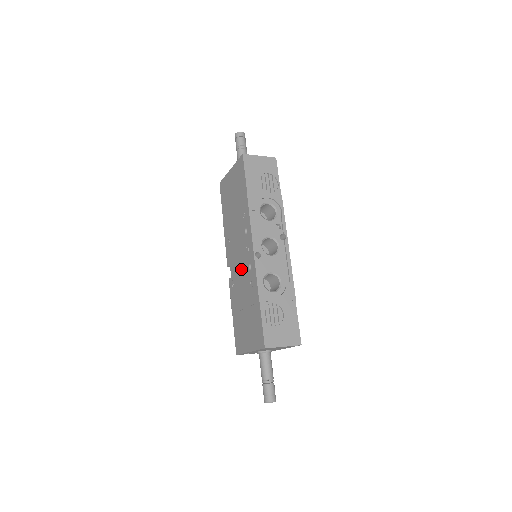
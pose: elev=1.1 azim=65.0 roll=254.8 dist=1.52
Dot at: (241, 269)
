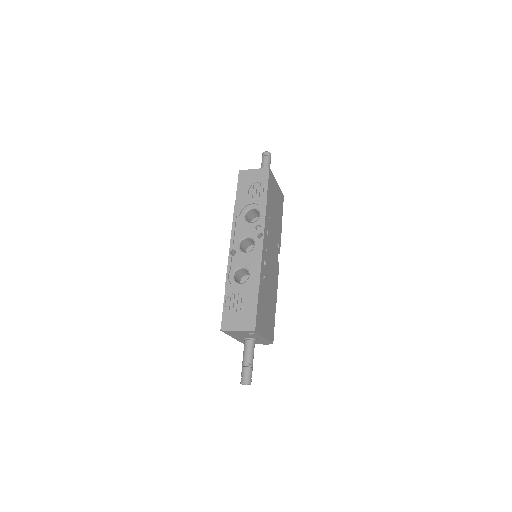
Dot at: occluded
